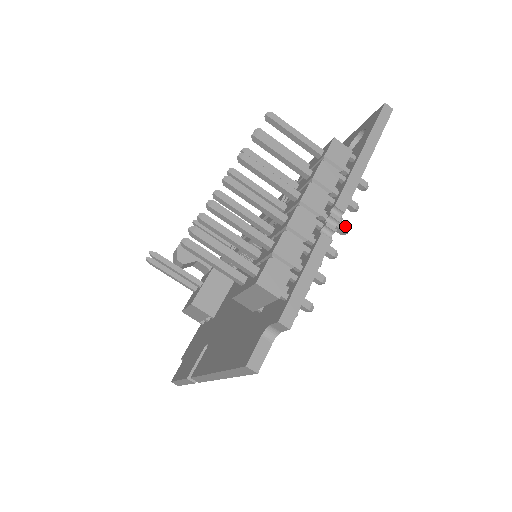
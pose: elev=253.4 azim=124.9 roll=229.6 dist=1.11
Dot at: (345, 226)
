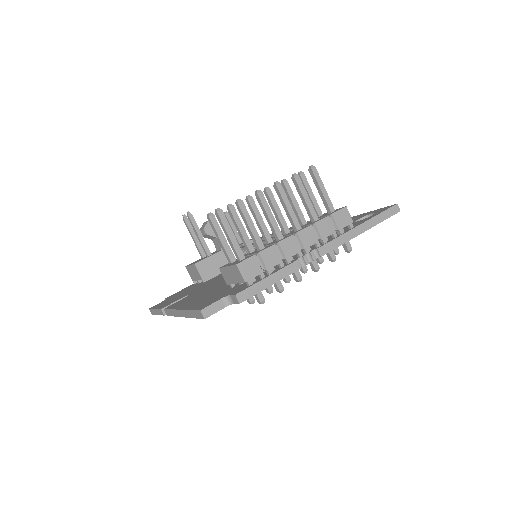
Dot at: (318, 266)
